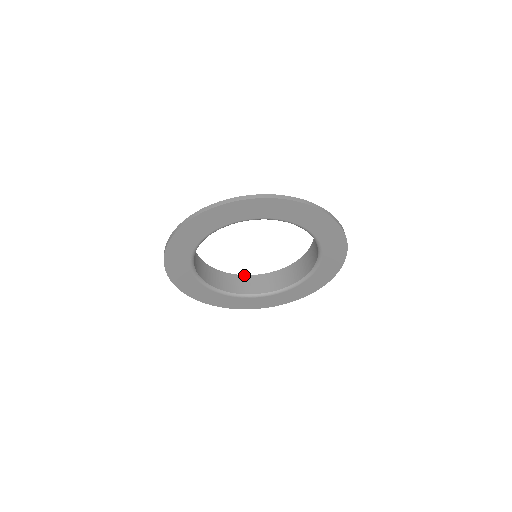
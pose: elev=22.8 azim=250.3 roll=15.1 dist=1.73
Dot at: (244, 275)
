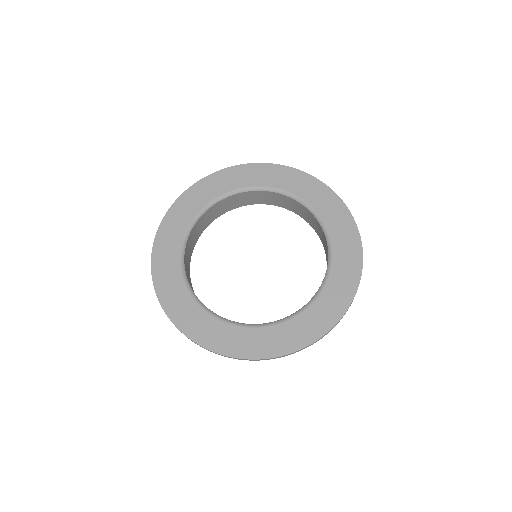
Dot at: occluded
